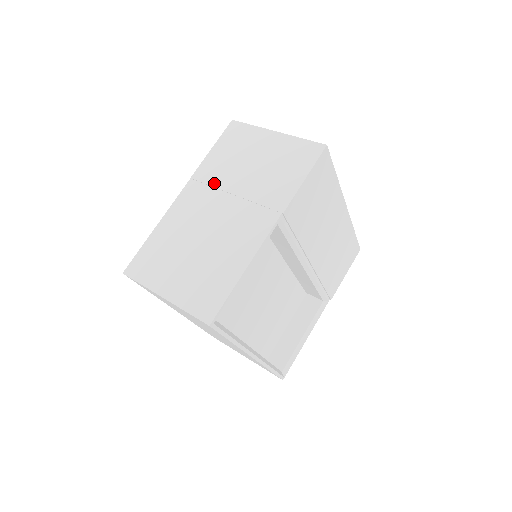
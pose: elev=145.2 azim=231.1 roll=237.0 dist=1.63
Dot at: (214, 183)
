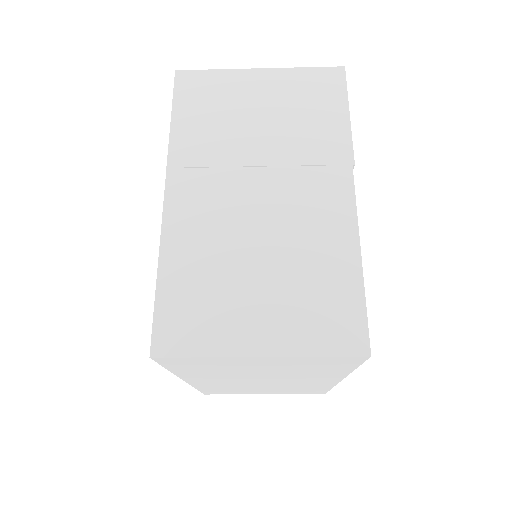
Dot at: (215, 161)
